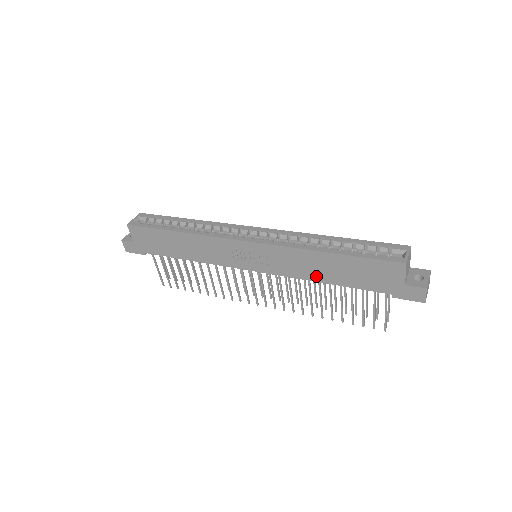
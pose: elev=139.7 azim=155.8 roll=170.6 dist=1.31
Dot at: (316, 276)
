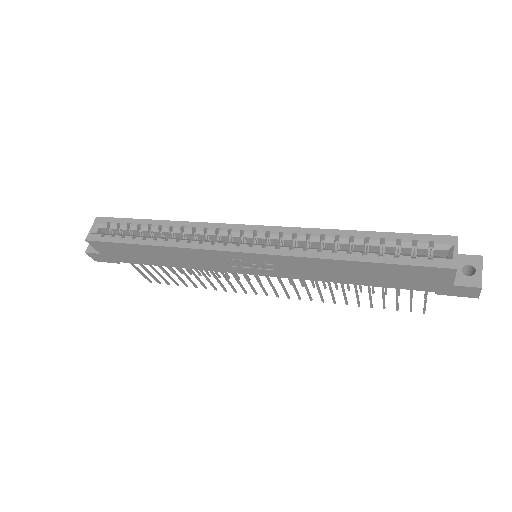
Dot at: (337, 279)
